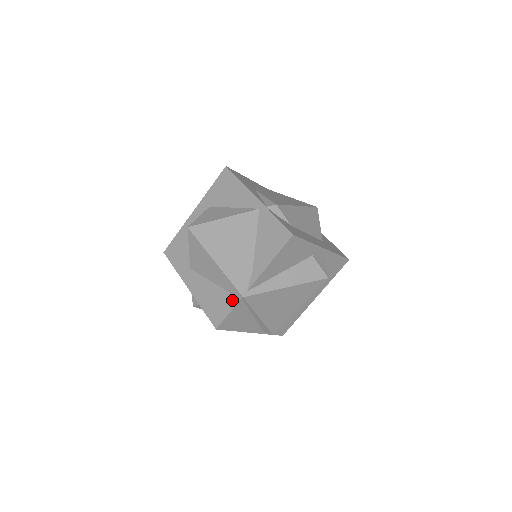
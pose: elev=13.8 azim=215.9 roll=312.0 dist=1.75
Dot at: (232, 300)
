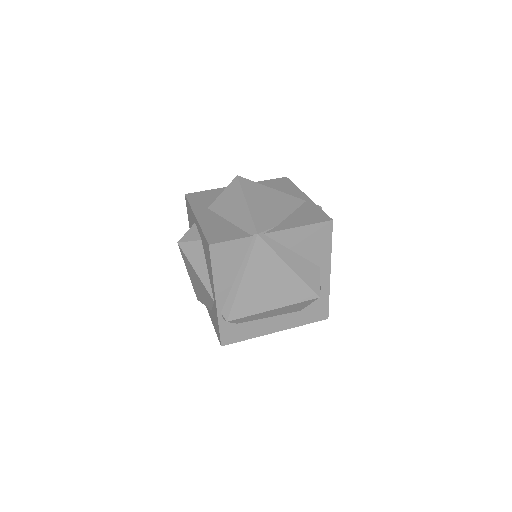
Dot at: (242, 234)
